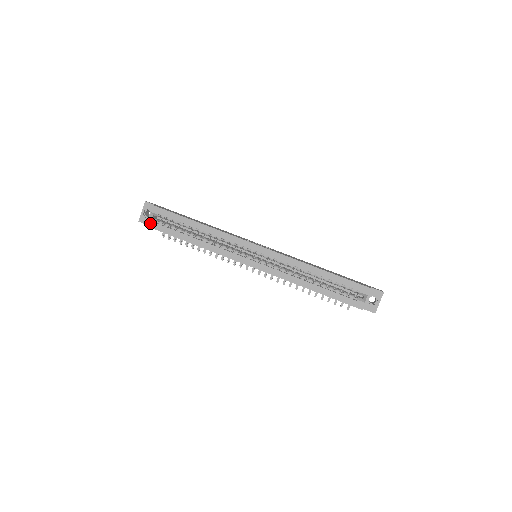
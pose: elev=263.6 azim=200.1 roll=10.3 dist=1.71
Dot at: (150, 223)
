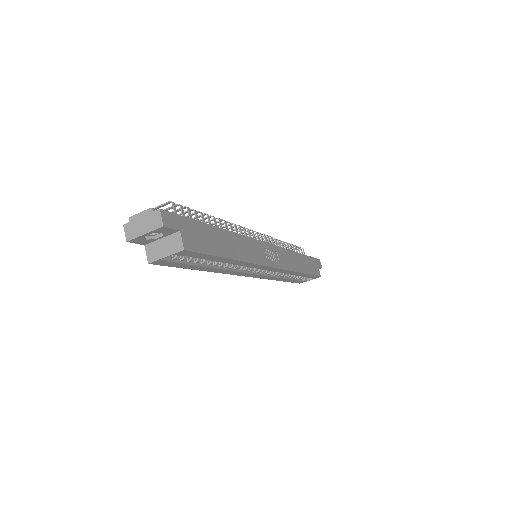
Dot at: (159, 262)
